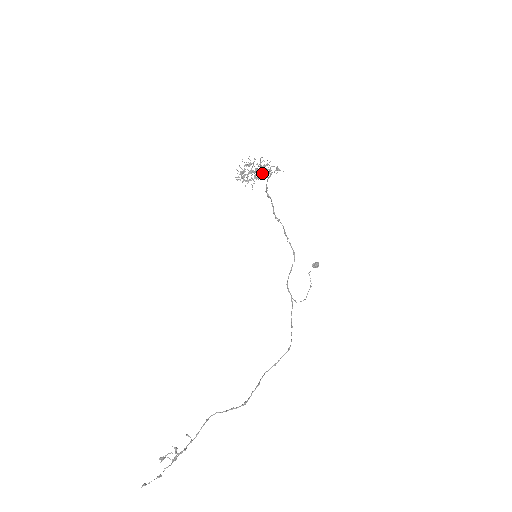
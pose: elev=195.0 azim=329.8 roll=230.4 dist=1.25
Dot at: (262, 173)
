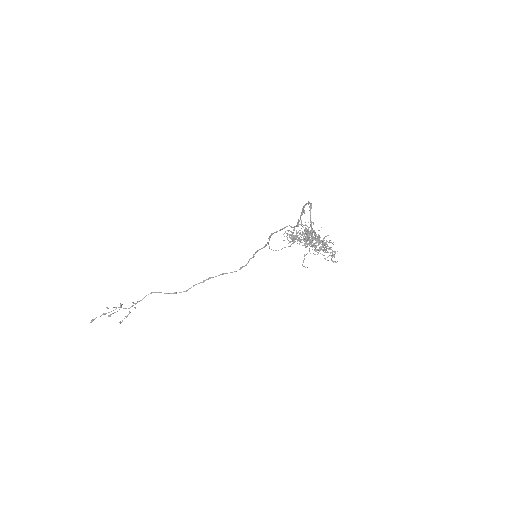
Dot at: (316, 240)
